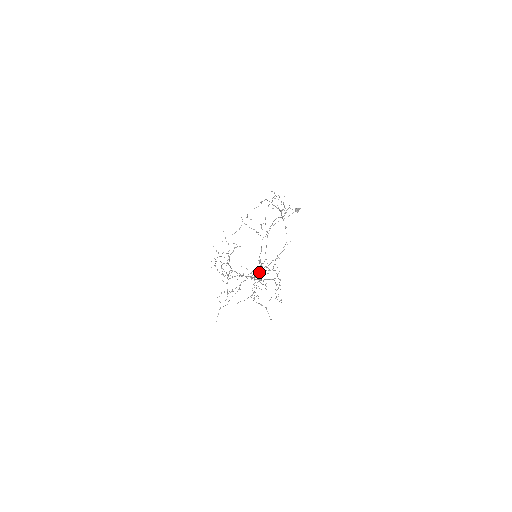
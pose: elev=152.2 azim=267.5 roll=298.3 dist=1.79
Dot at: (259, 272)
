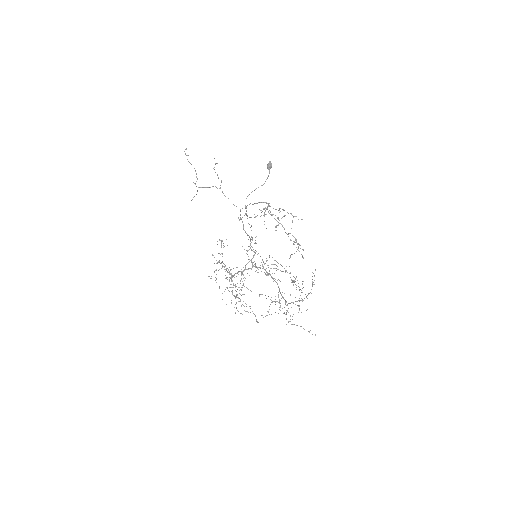
Dot at: occluded
